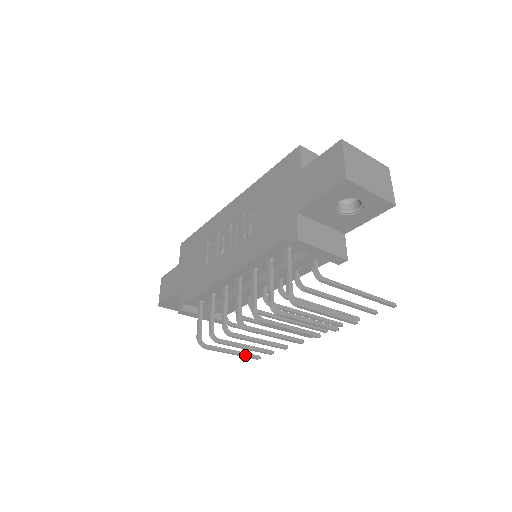
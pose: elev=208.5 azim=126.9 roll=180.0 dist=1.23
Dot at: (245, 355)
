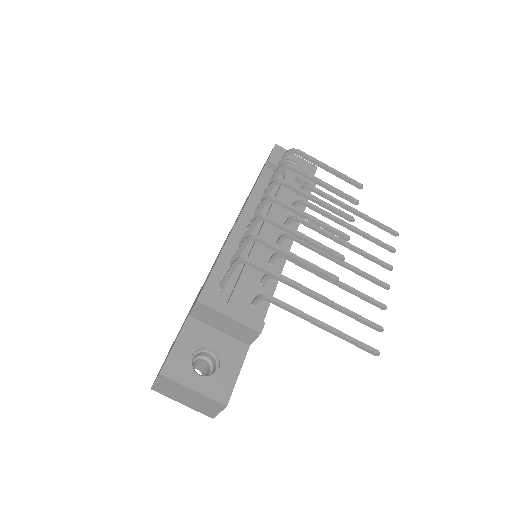
Dot at: (308, 289)
